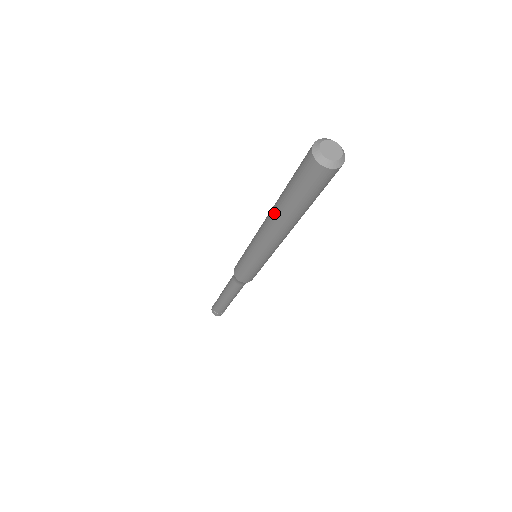
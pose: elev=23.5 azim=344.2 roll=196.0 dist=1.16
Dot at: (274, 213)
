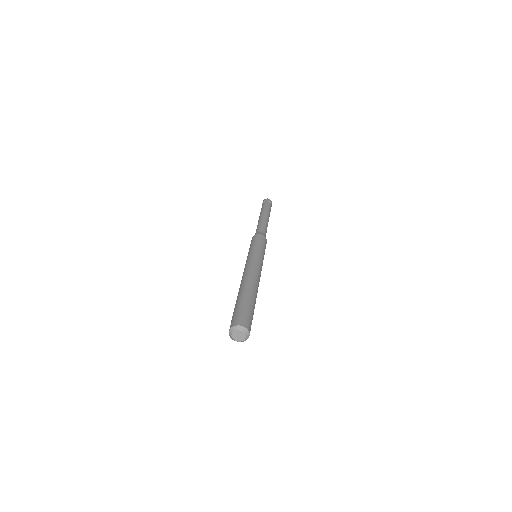
Dot at: occluded
